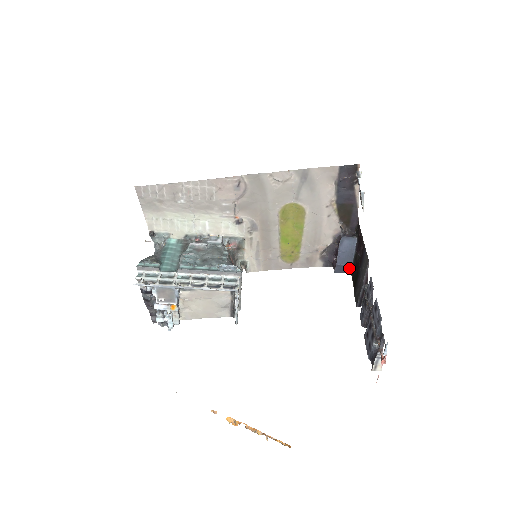
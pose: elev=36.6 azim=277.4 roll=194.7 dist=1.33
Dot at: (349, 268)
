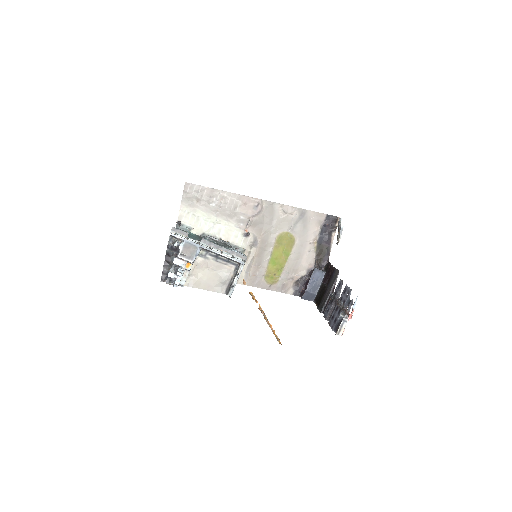
Dot at: (314, 297)
